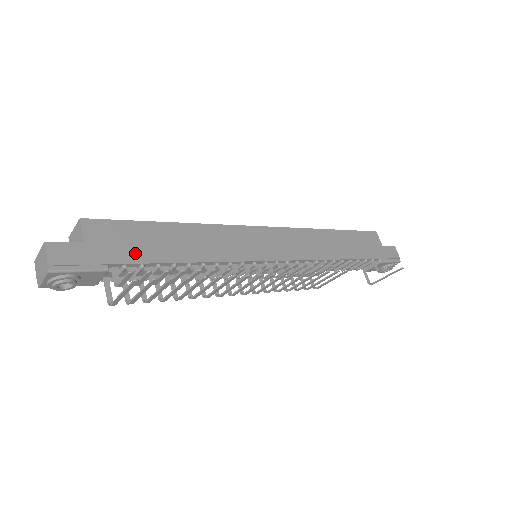
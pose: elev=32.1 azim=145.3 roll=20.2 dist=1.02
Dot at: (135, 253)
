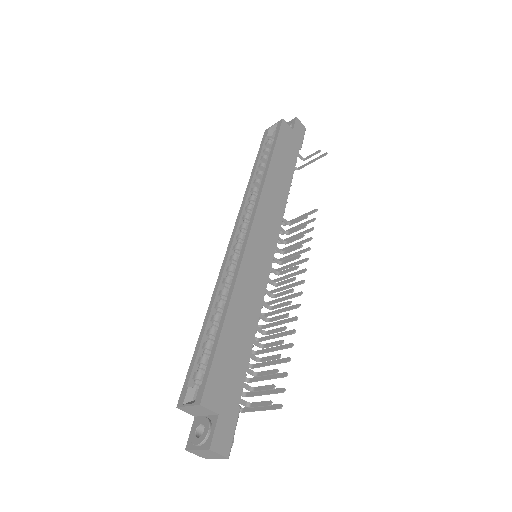
Dot at: (237, 375)
